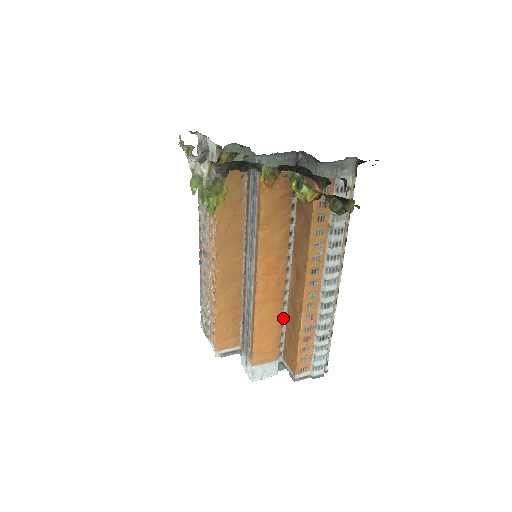
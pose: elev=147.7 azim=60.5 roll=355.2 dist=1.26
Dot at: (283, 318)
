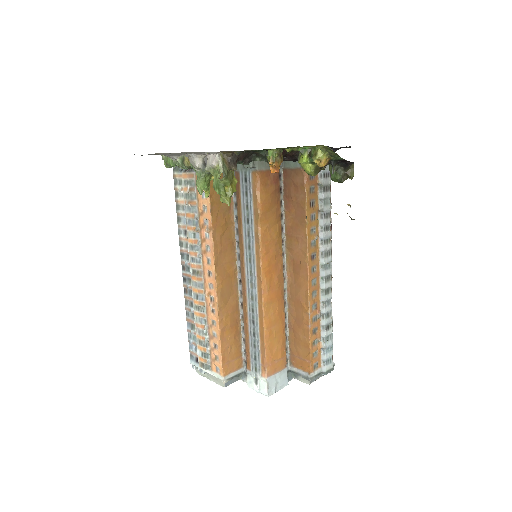
Dot at: (285, 320)
